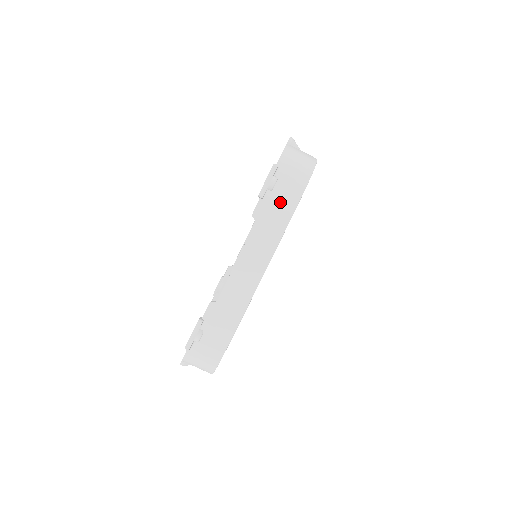
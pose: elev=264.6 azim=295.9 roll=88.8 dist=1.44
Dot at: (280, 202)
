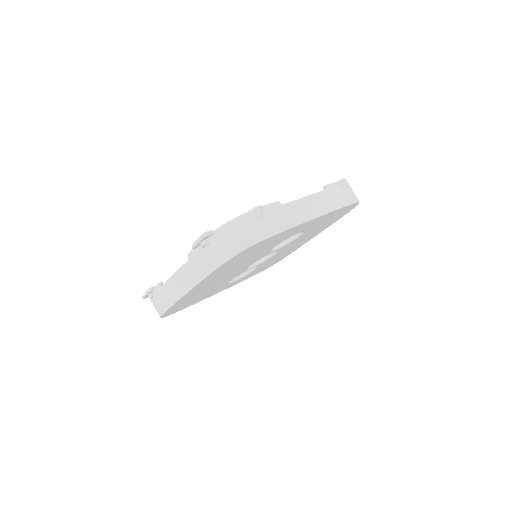
Dot at: (205, 259)
